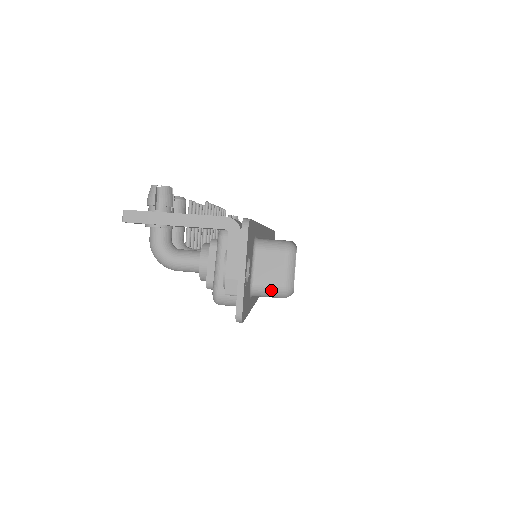
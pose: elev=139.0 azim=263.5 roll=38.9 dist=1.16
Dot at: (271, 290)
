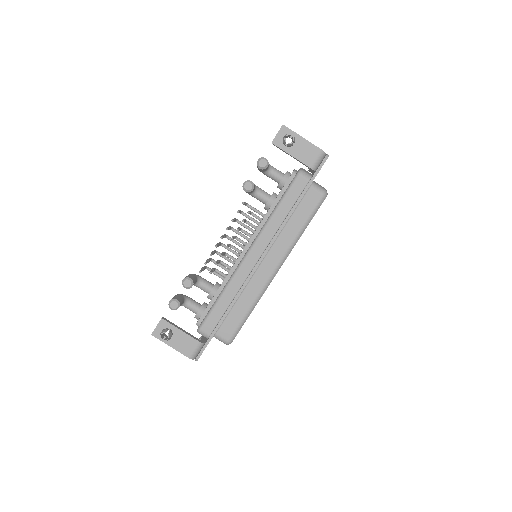
Dot at: occluded
